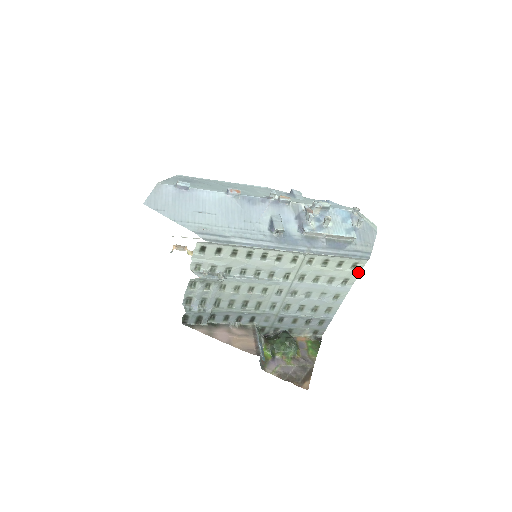
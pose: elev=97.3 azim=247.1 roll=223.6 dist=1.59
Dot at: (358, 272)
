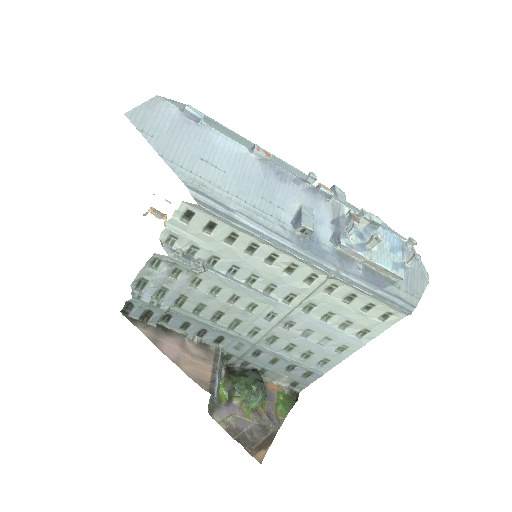
Dot at: (386, 326)
